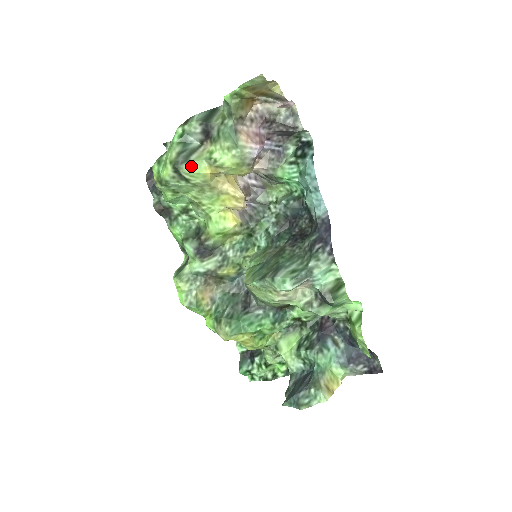
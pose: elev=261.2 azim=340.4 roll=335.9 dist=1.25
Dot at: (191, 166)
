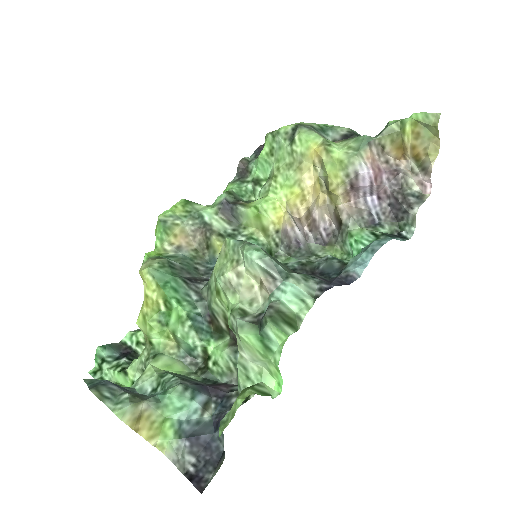
Dot at: (309, 133)
